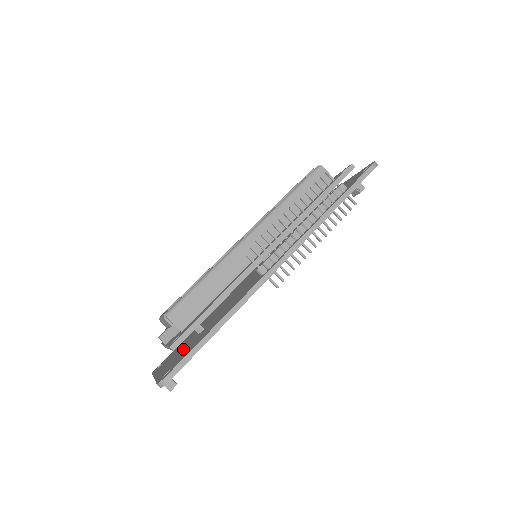
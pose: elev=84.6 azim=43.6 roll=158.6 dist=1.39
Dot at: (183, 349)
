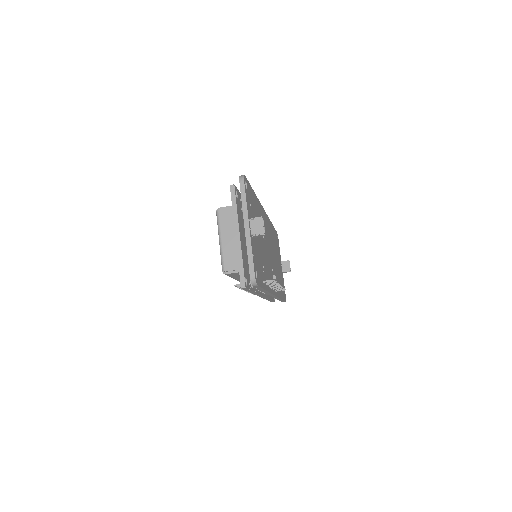
Dot at: occluded
